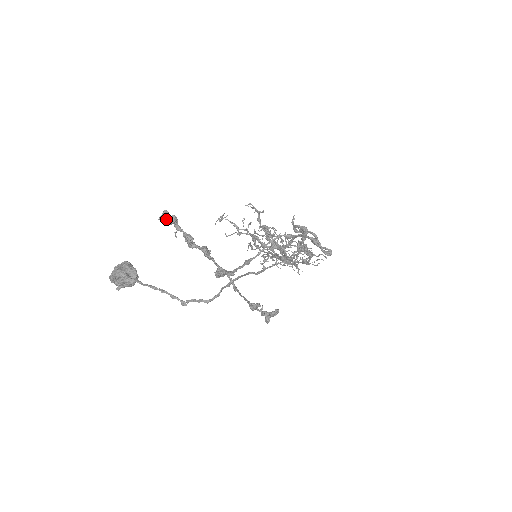
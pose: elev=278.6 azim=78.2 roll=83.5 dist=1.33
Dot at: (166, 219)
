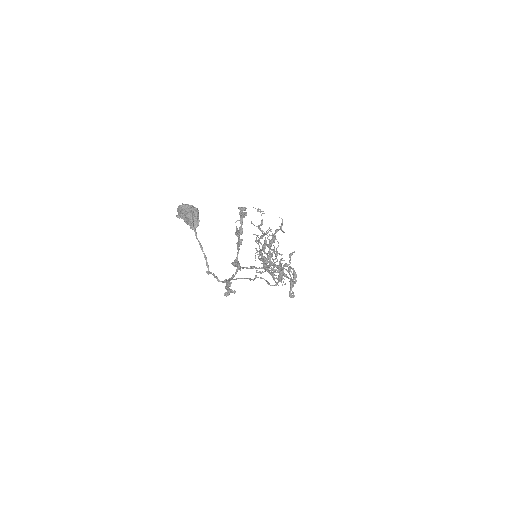
Dot at: (241, 211)
